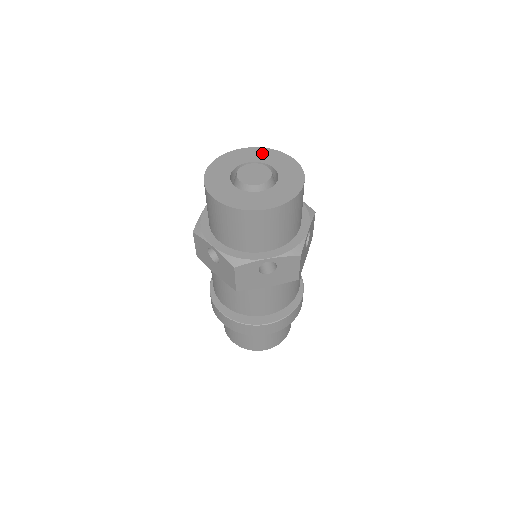
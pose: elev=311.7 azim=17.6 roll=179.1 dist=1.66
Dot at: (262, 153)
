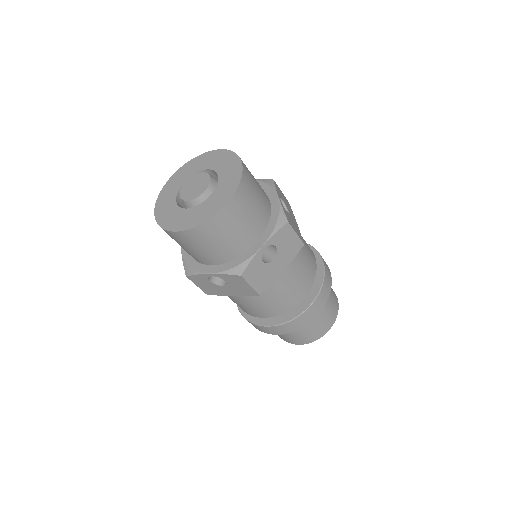
Dot at: (222, 158)
